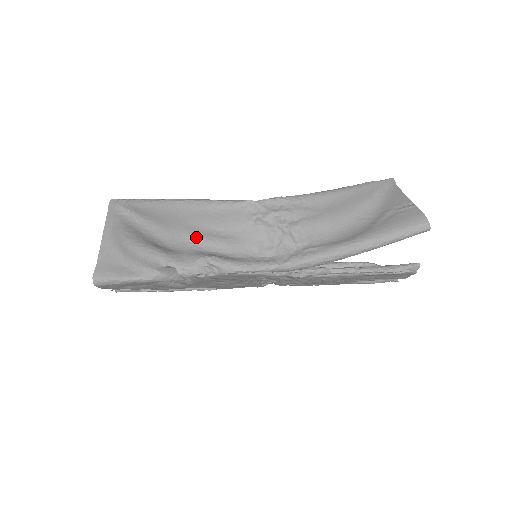
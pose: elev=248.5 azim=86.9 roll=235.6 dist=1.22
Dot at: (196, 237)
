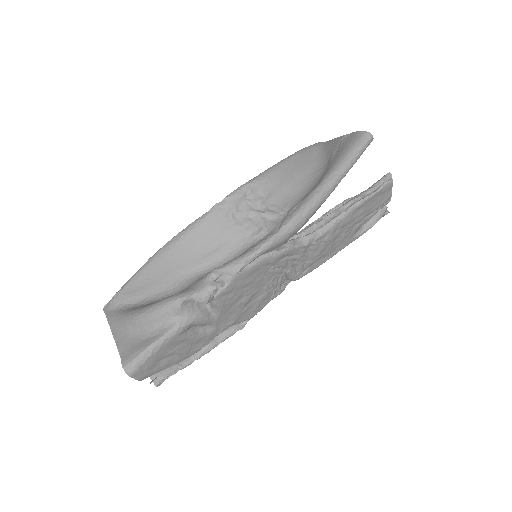
Dot at: (194, 269)
